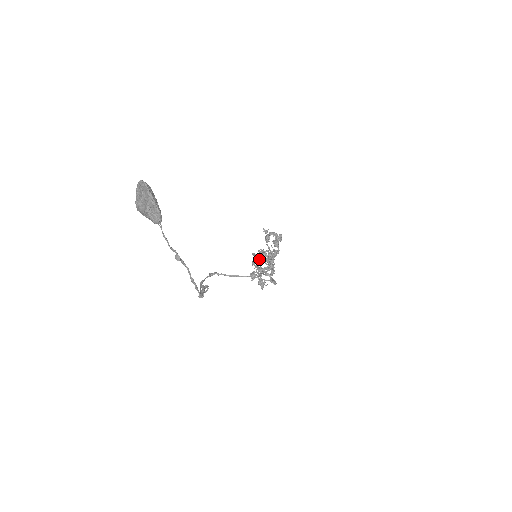
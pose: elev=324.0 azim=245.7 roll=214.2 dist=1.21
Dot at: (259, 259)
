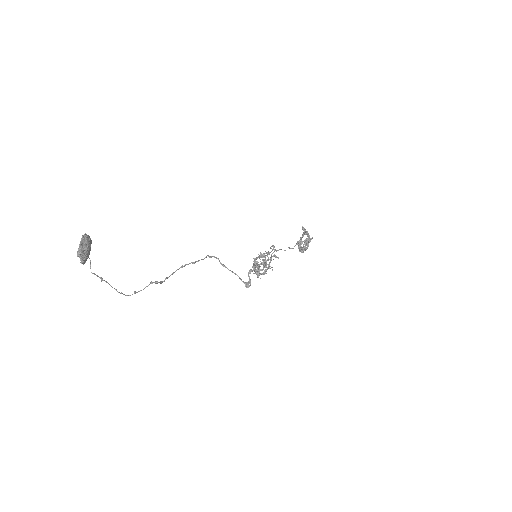
Dot at: (263, 257)
